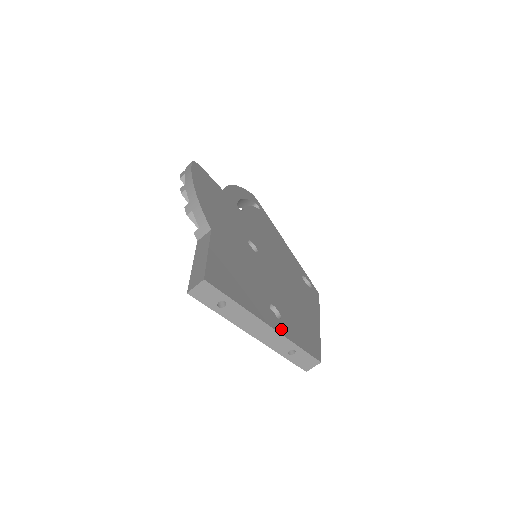
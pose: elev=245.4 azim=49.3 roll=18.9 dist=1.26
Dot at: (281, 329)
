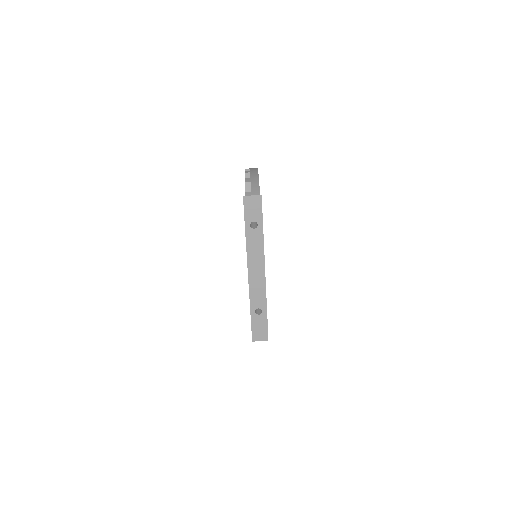
Dot at: occluded
